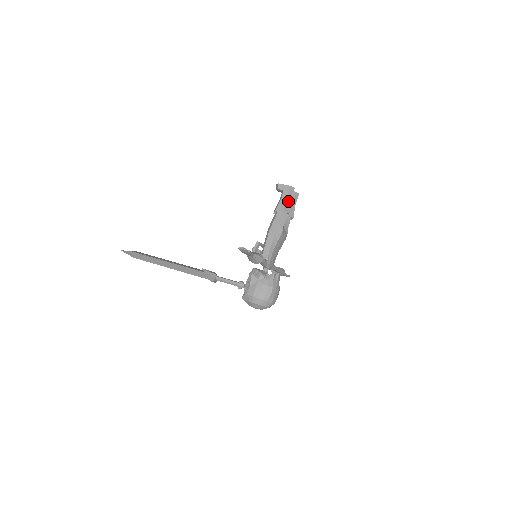
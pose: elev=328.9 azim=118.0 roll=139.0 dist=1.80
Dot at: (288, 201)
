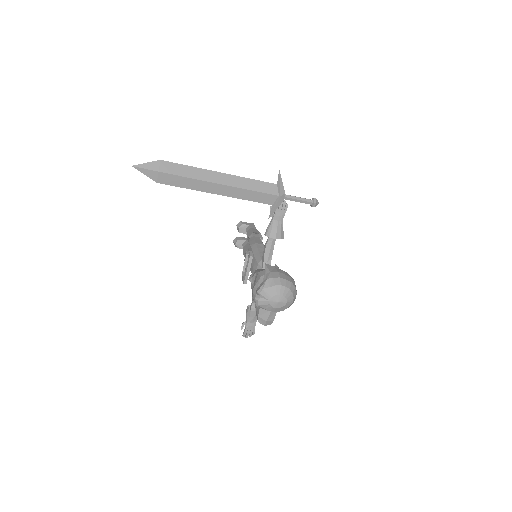
Dot at: occluded
